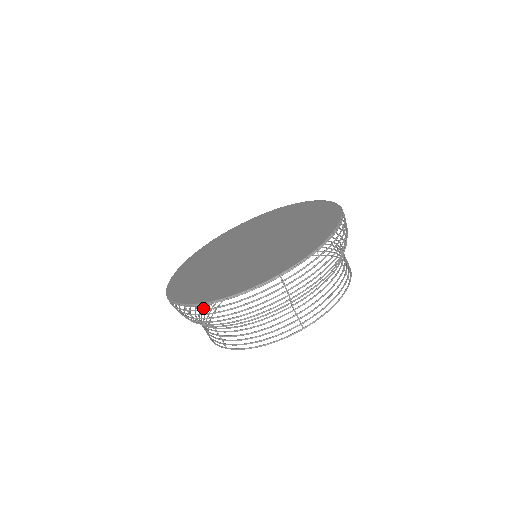
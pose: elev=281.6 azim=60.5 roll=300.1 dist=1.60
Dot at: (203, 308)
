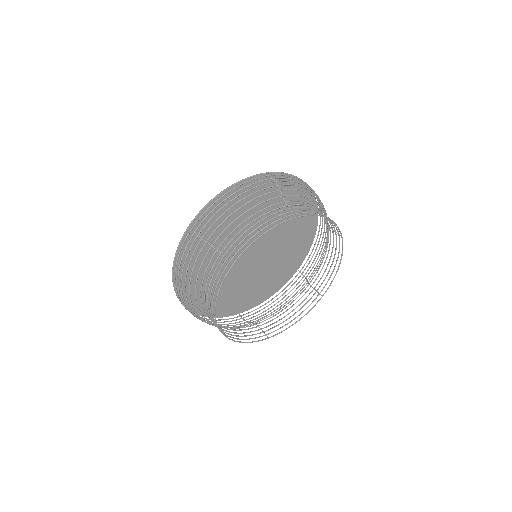
Dot at: (209, 315)
